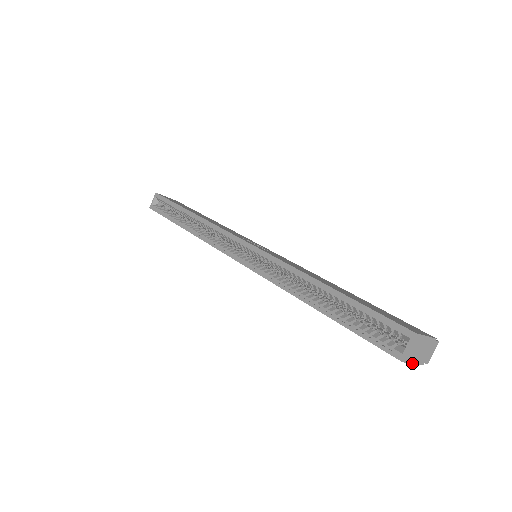
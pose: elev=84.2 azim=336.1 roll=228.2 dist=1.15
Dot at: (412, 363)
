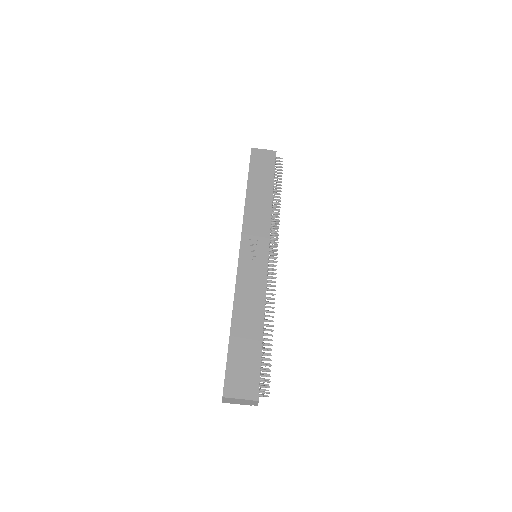
Dot at: occluded
